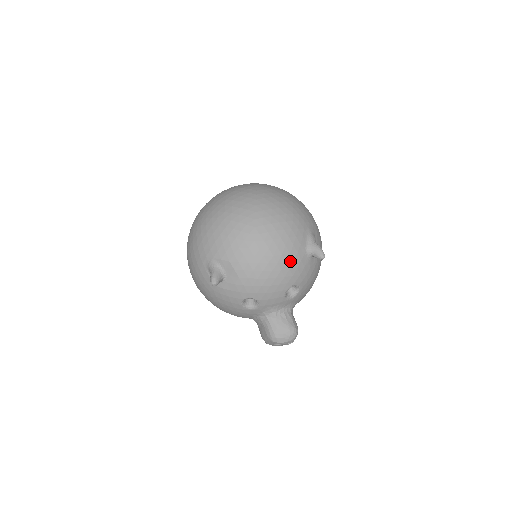
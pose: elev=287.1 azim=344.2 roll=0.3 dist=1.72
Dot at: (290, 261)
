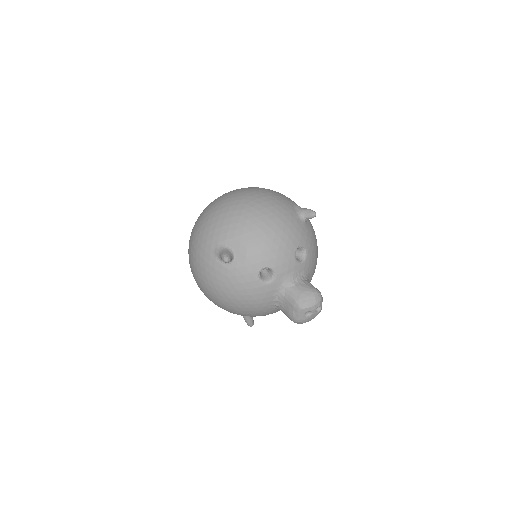
Dot at: (287, 223)
